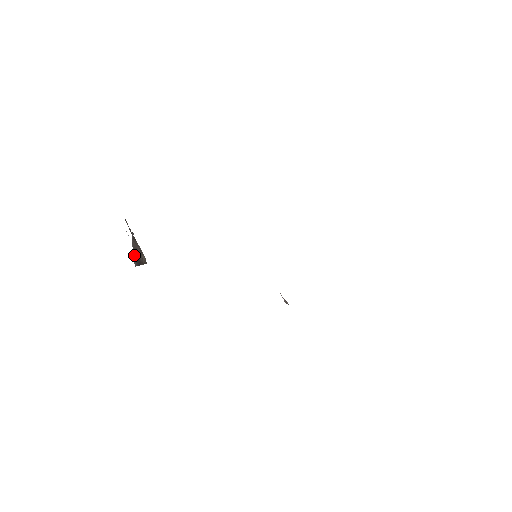
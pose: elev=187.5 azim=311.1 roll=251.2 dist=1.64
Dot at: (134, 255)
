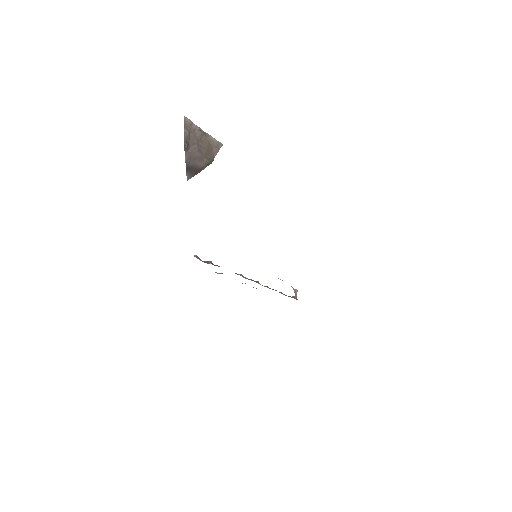
Dot at: (187, 168)
